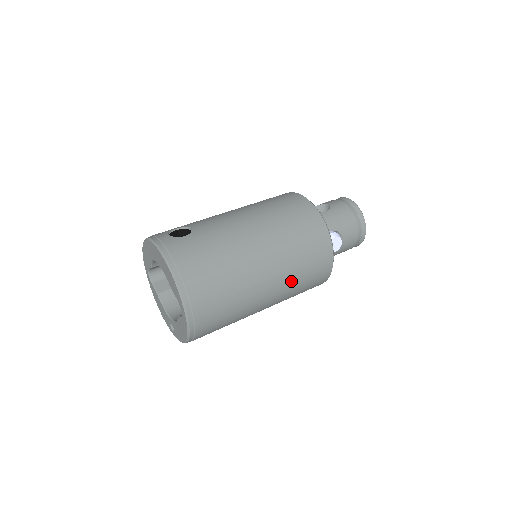
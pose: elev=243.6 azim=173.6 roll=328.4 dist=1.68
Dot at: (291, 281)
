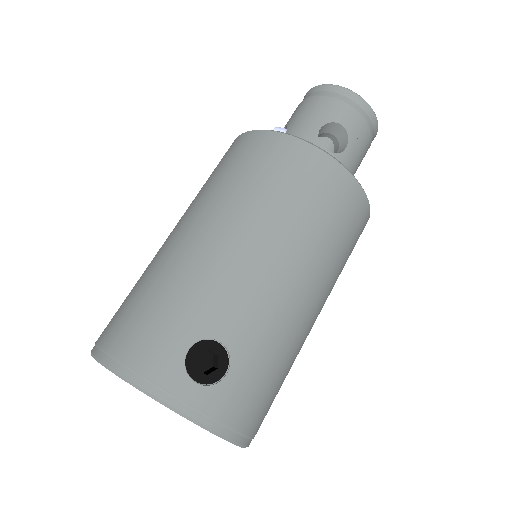
Dot at: occluded
